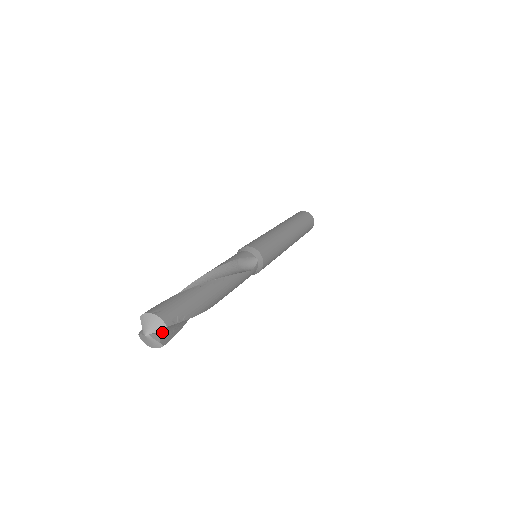
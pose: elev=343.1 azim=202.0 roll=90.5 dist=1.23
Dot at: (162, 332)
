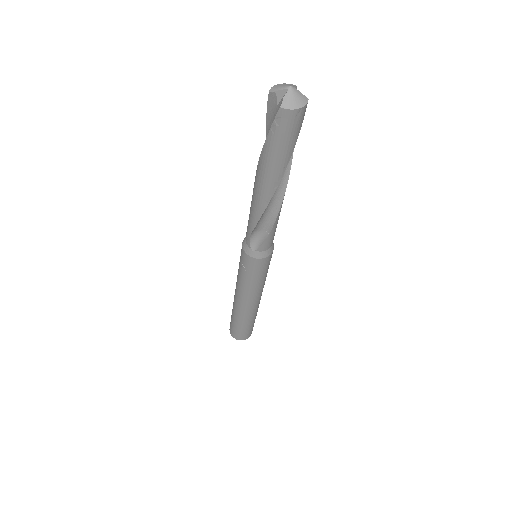
Dot at: occluded
